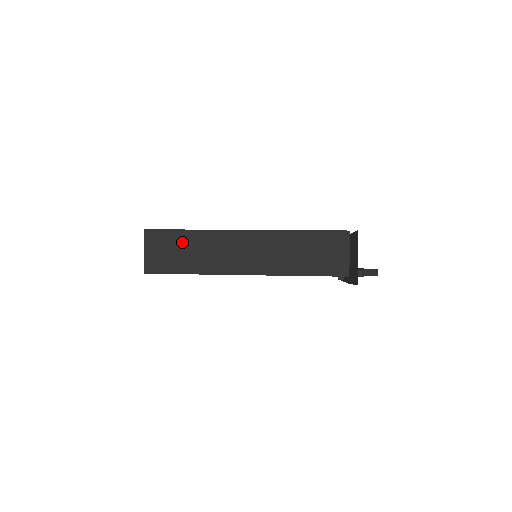
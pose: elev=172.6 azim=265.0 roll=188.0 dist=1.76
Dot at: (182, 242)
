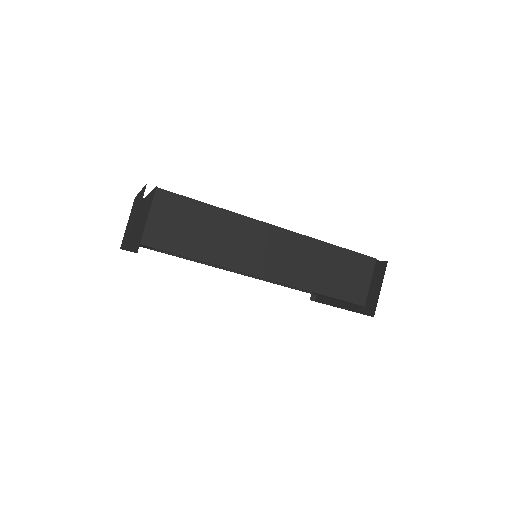
Dot at: (200, 218)
